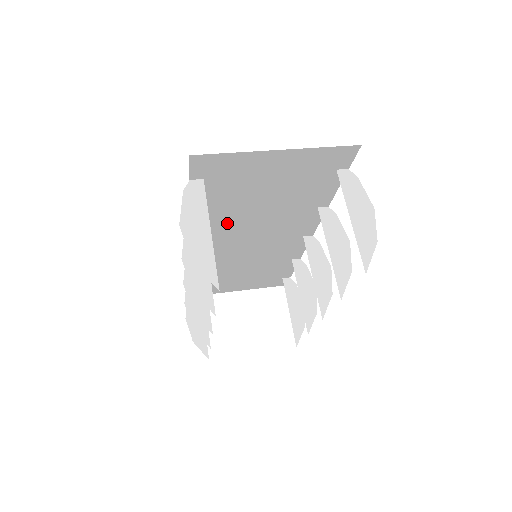
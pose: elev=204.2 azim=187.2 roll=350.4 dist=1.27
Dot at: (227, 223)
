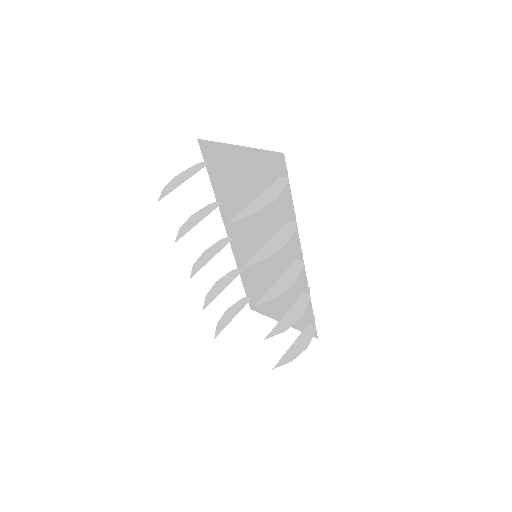
Dot at: occluded
